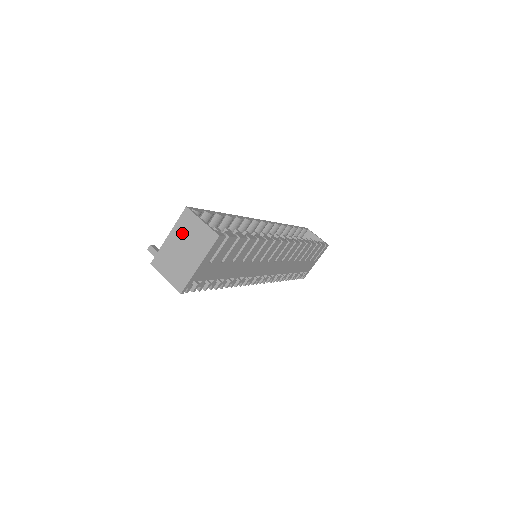
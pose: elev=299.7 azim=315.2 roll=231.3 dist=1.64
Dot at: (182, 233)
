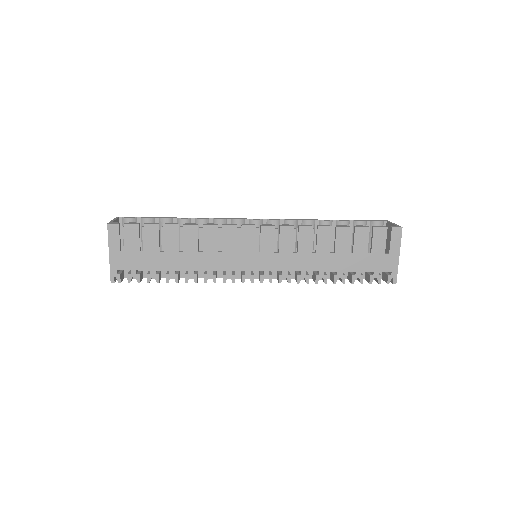
Dot at: occluded
